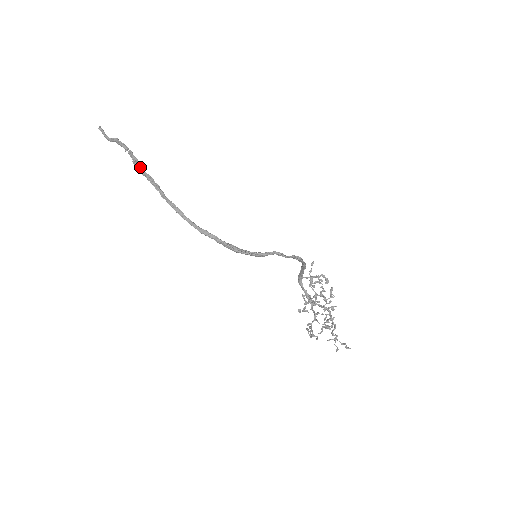
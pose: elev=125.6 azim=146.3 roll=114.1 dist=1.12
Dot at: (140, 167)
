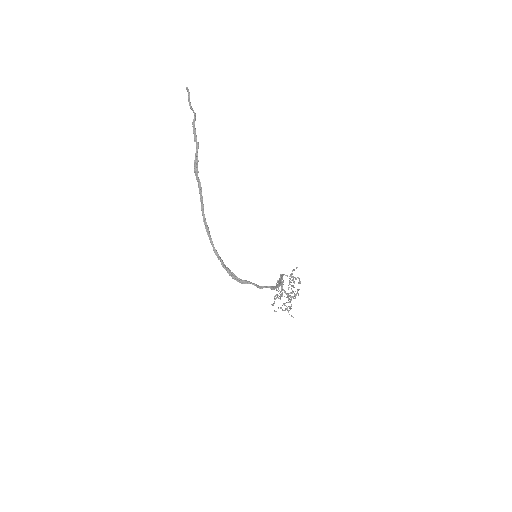
Dot at: (197, 173)
